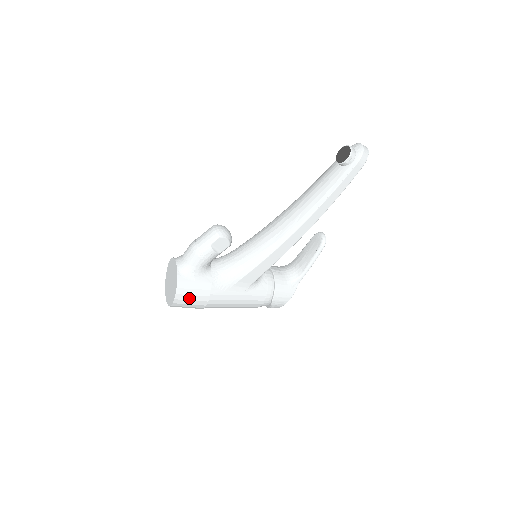
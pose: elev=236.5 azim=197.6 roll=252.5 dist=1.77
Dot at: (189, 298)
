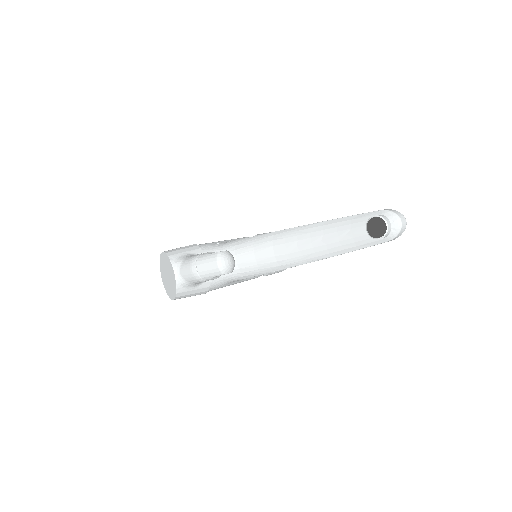
Dot at: occluded
